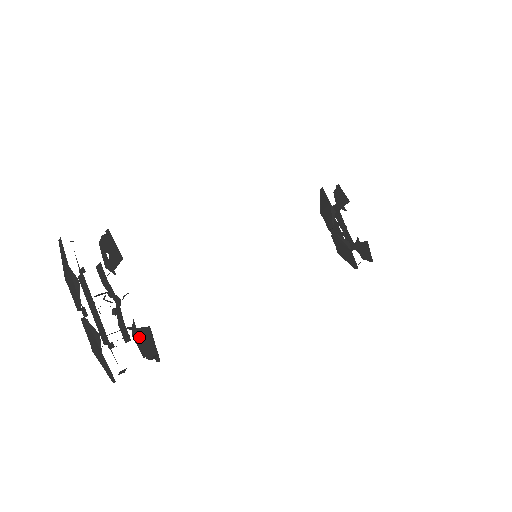
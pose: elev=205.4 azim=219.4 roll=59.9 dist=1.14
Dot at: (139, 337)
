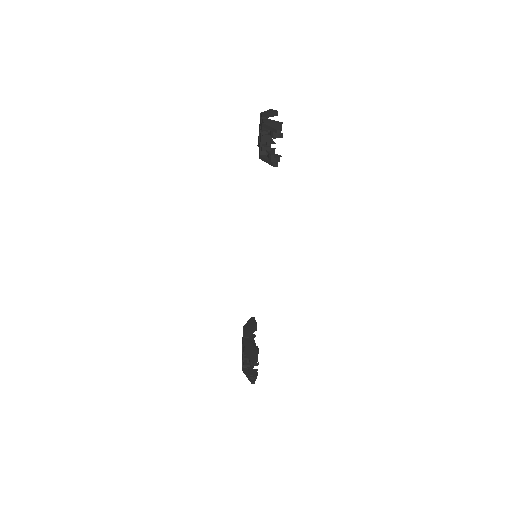
Dot at: (262, 156)
